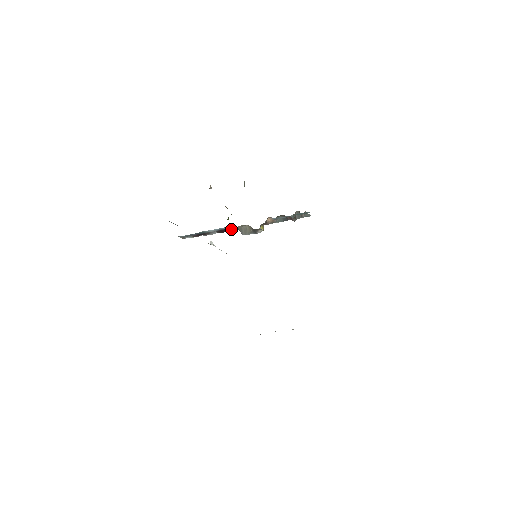
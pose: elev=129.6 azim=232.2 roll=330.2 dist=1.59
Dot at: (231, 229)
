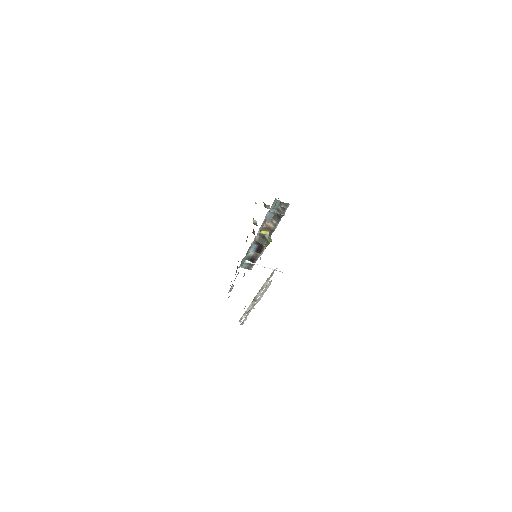
Dot at: (261, 246)
